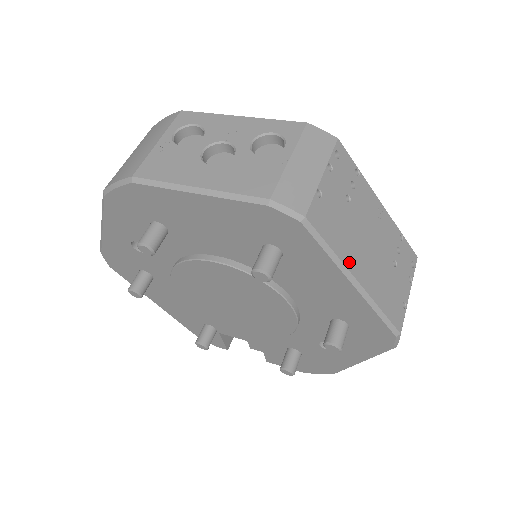
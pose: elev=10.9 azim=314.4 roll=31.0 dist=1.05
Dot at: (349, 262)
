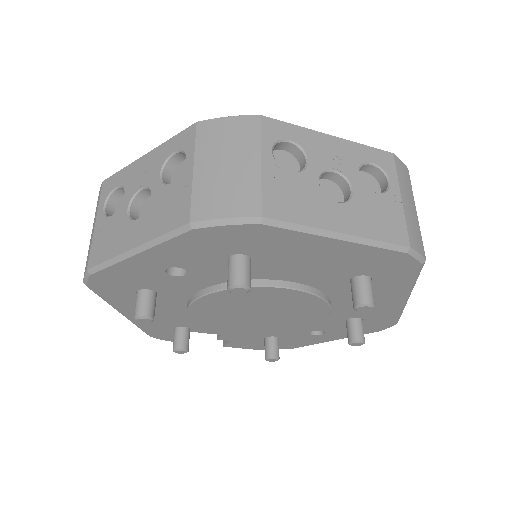
Dot at: occluded
